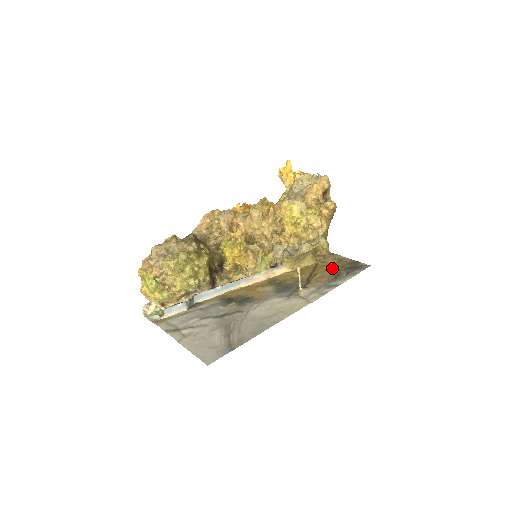
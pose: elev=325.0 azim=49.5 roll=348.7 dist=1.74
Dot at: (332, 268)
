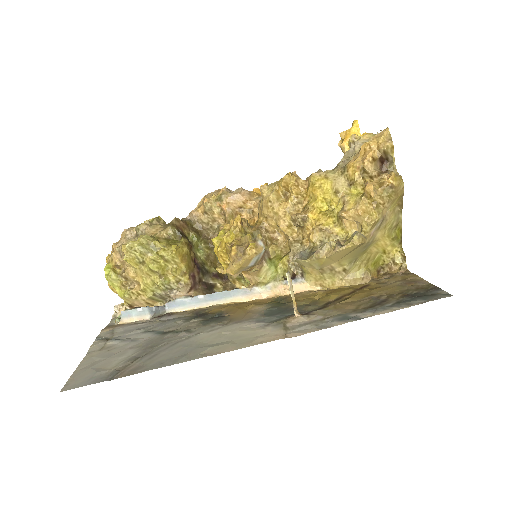
Dot at: (382, 292)
